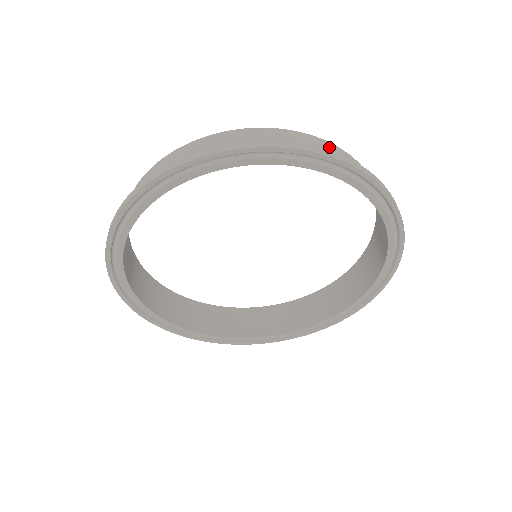
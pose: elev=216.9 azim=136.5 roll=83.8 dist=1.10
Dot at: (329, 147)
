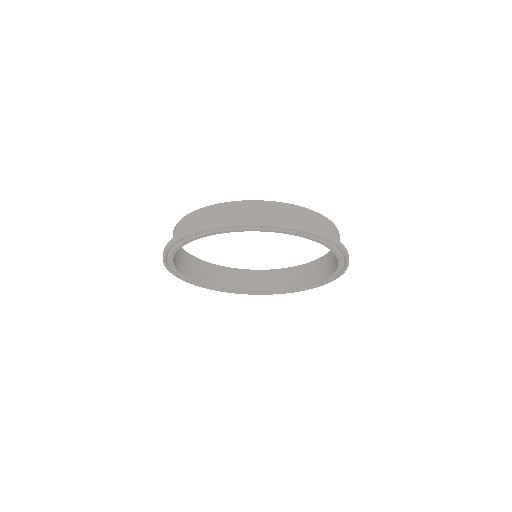
Dot at: (253, 206)
